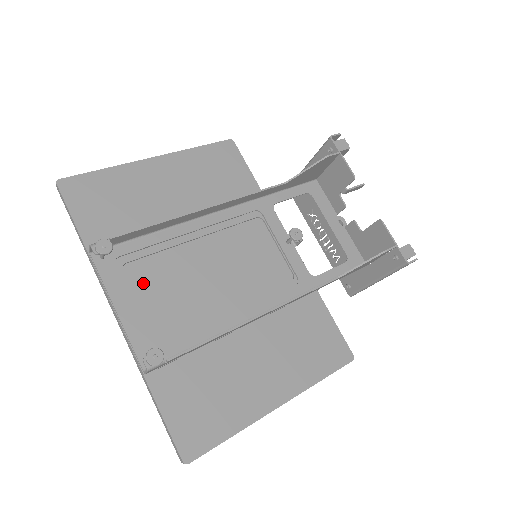
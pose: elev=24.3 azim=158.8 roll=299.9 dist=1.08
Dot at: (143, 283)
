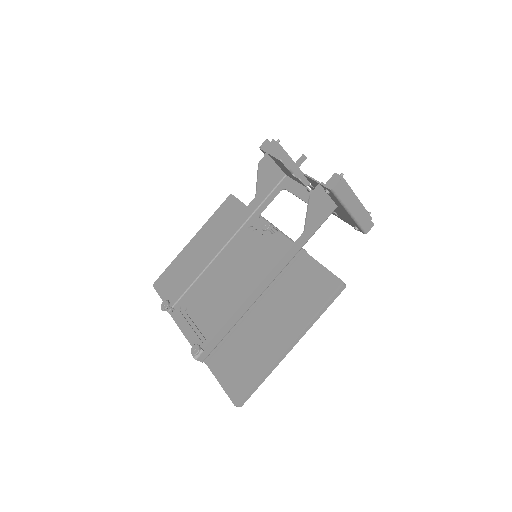
Dot at: (198, 313)
